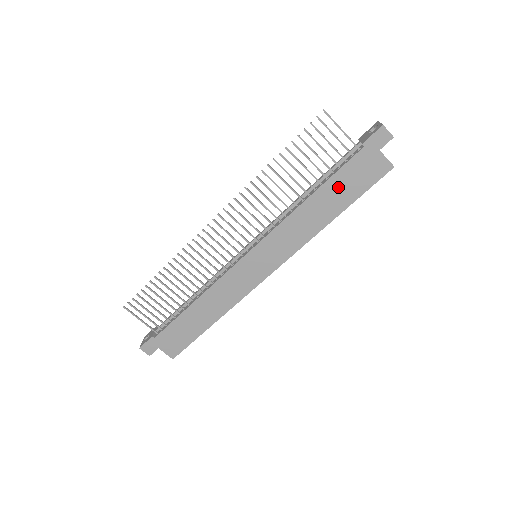
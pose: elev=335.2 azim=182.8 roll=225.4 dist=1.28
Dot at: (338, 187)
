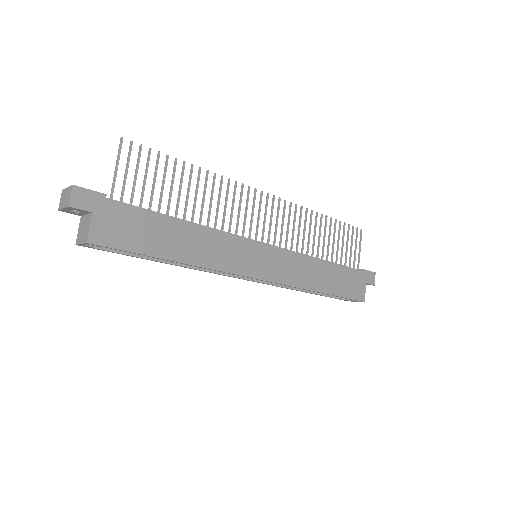
Dot at: (339, 276)
